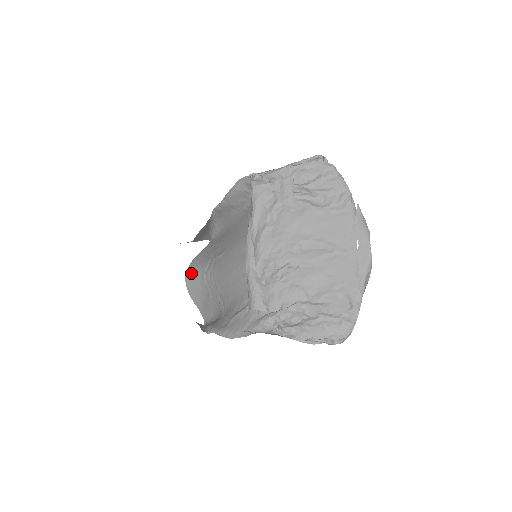
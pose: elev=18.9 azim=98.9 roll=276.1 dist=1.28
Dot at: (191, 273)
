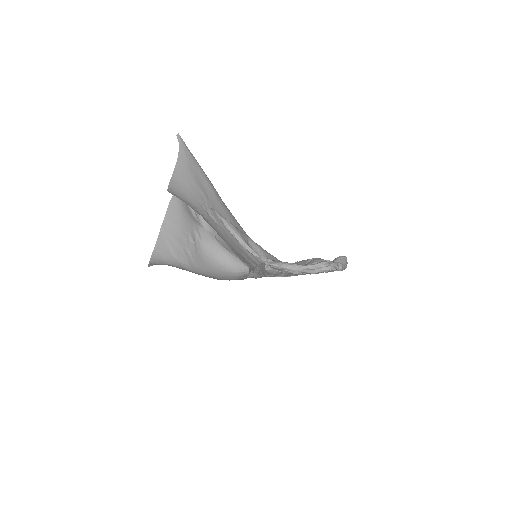
Dot at: (175, 195)
